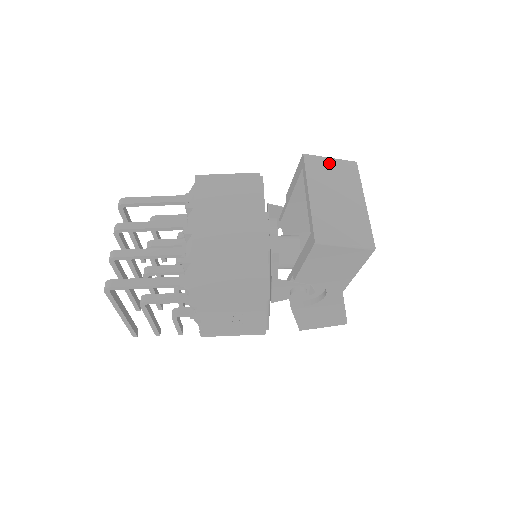
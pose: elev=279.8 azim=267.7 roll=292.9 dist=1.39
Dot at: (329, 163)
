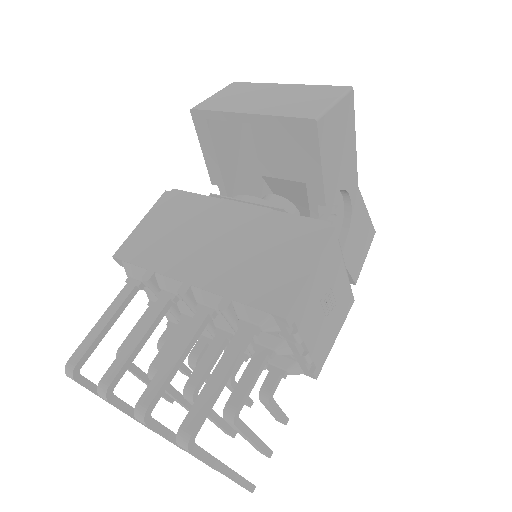
Dot at: (219, 96)
